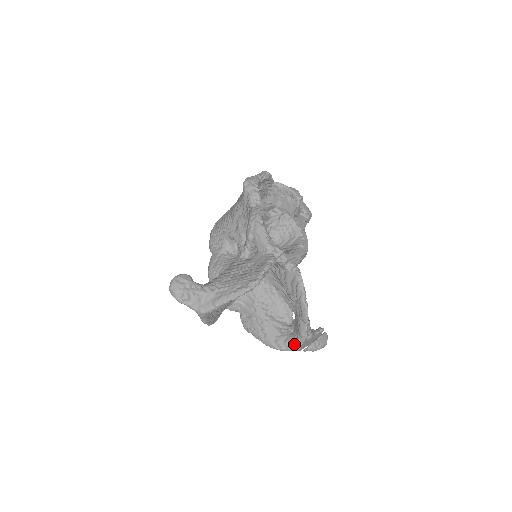
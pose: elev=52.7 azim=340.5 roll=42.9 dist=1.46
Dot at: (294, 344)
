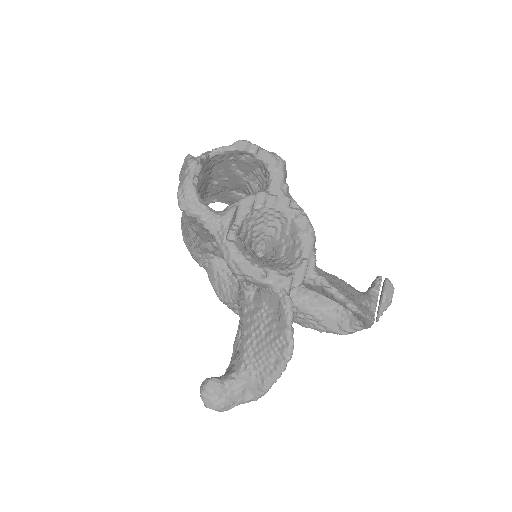
Dot at: (363, 326)
